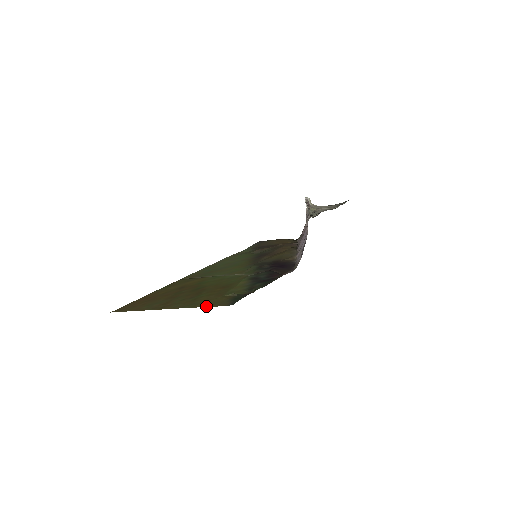
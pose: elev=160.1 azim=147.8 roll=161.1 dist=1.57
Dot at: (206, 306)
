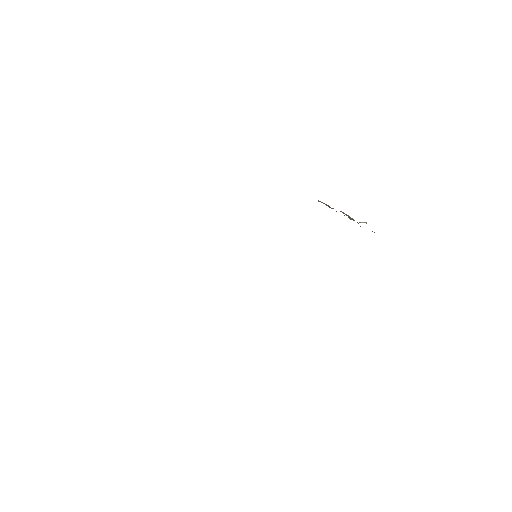
Dot at: occluded
